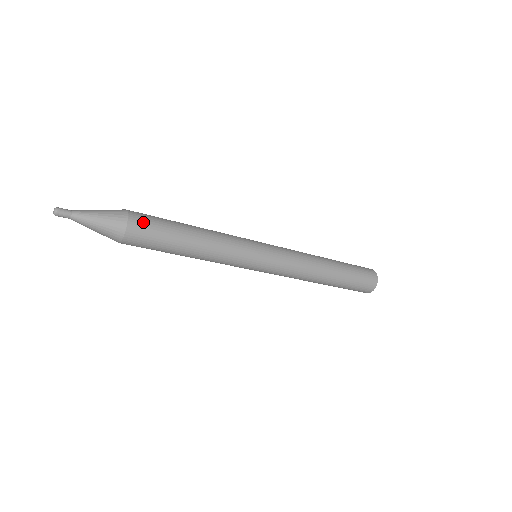
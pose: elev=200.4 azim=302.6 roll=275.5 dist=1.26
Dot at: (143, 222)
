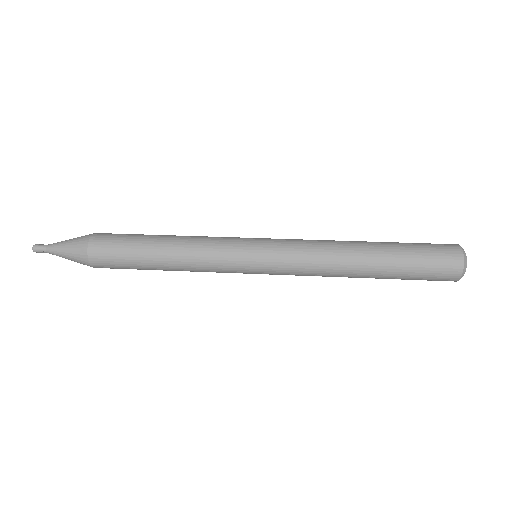
Dot at: (103, 256)
